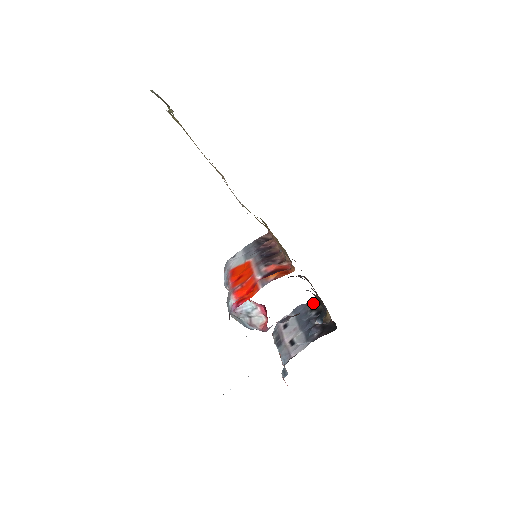
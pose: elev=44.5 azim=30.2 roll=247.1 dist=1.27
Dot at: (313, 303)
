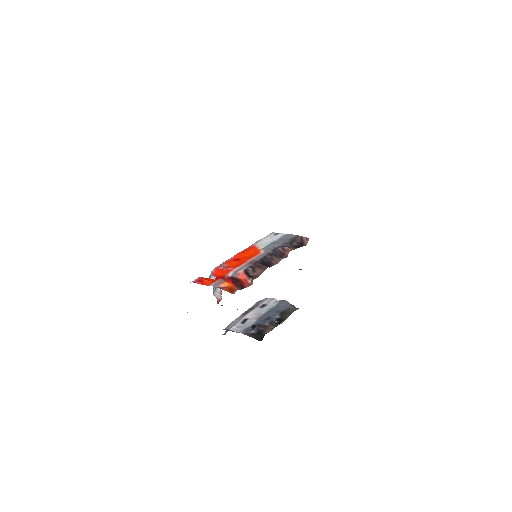
Dot at: (290, 309)
